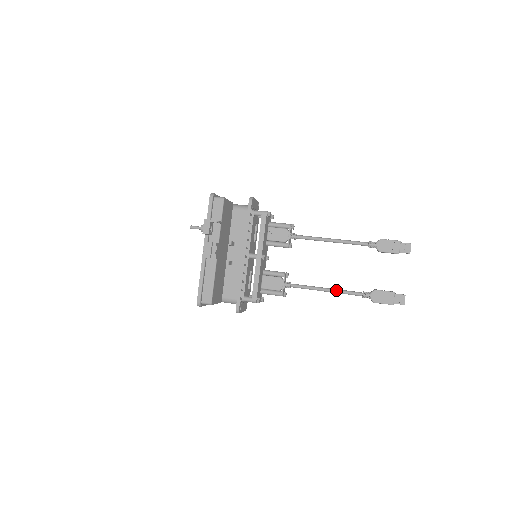
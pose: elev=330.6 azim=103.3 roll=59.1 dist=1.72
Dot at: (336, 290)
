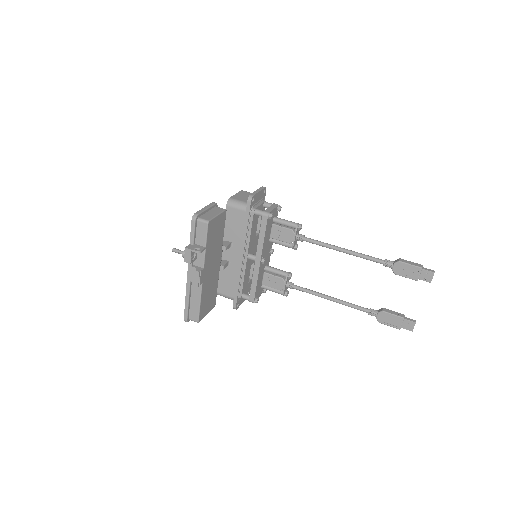
Dot at: (340, 302)
